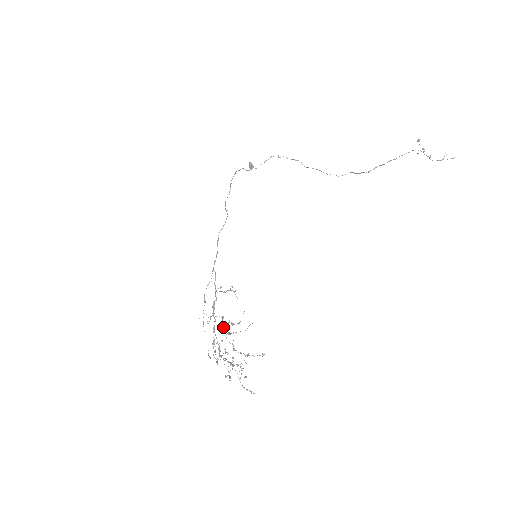
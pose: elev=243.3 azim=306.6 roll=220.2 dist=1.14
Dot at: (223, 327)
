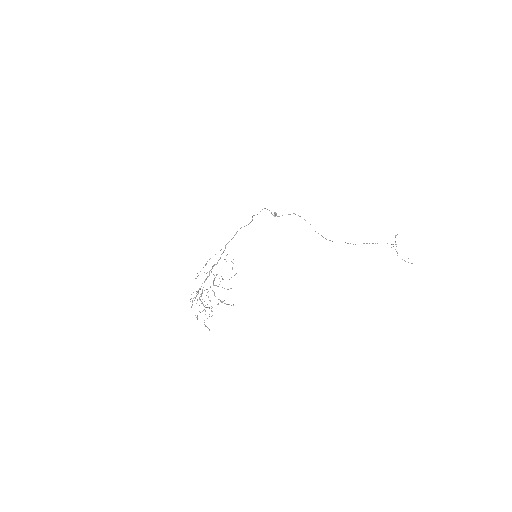
Dot at: (214, 280)
